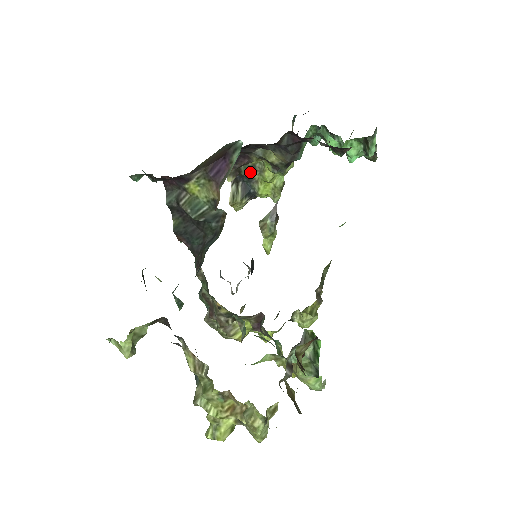
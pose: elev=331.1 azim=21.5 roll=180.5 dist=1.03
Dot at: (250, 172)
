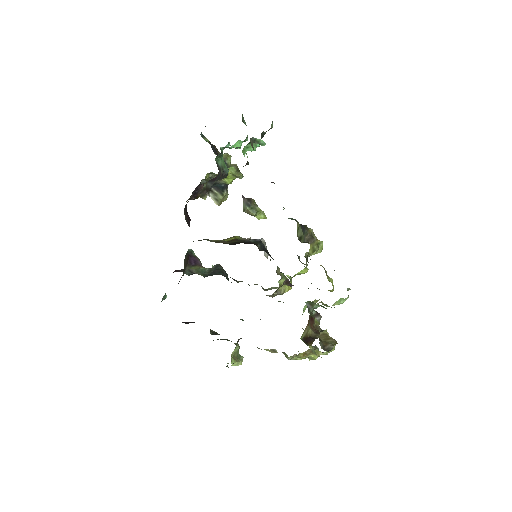
Dot at: occluded
